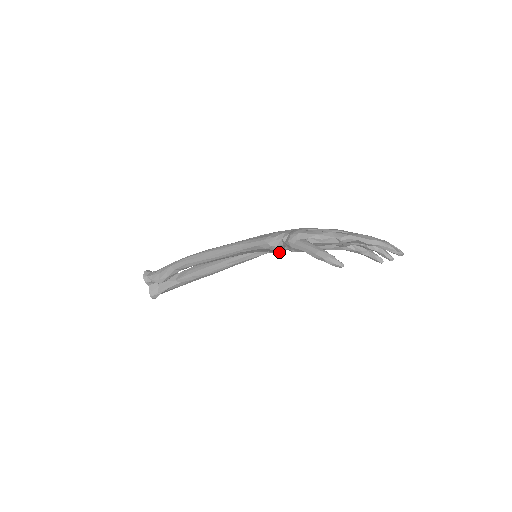
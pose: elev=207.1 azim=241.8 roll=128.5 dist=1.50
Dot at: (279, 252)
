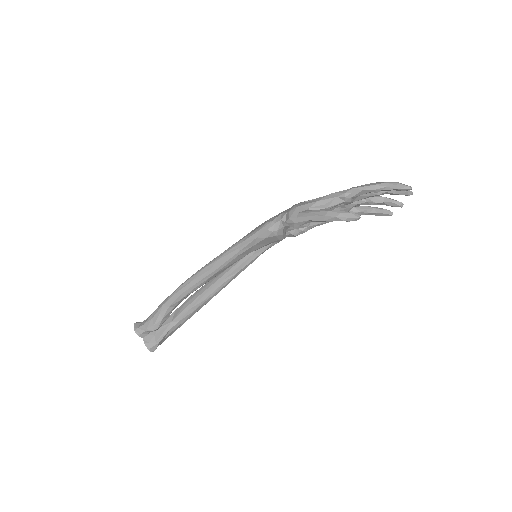
Dot at: (281, 240)
